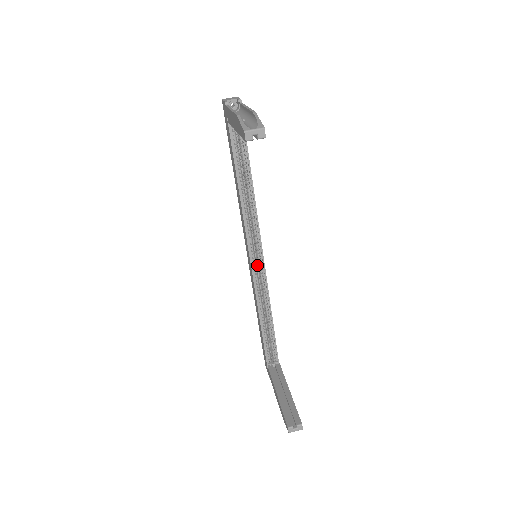
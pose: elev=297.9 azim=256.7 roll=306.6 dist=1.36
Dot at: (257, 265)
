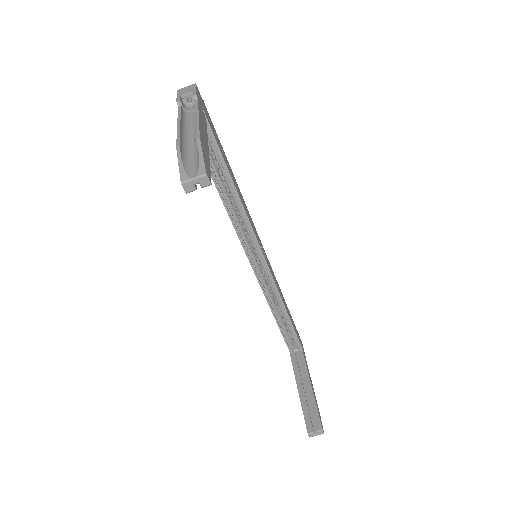
Dot at: (259, 264)
